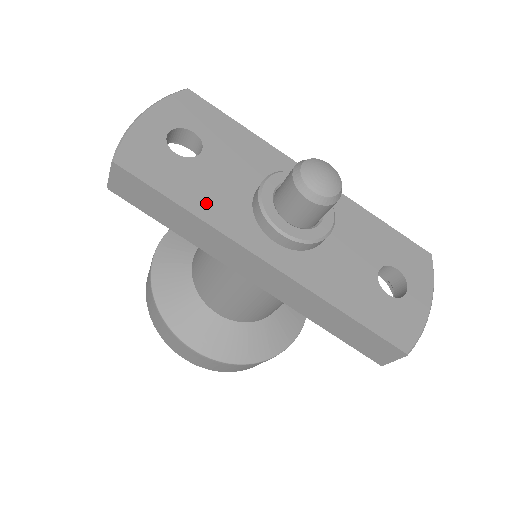
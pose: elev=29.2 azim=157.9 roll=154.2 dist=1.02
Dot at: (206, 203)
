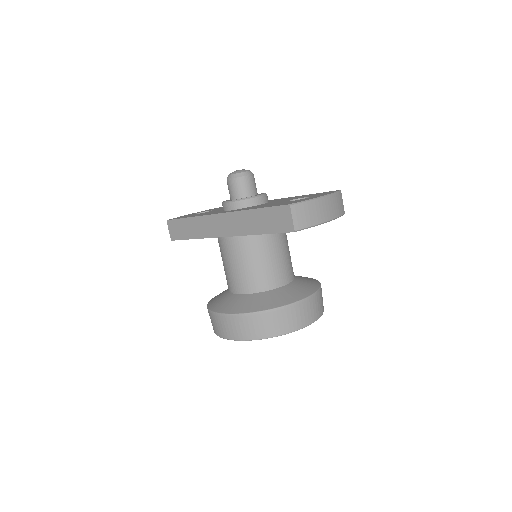
Dot at: occluded
